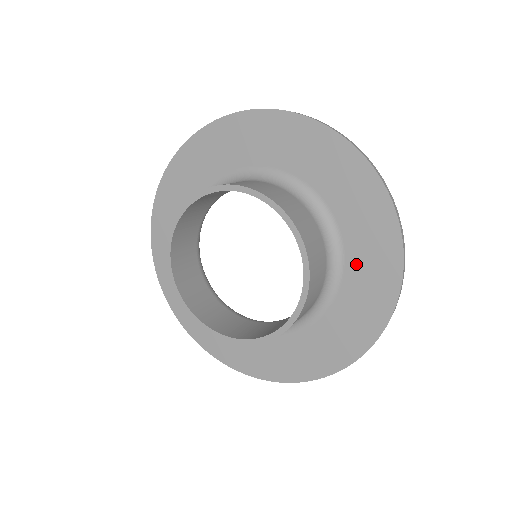
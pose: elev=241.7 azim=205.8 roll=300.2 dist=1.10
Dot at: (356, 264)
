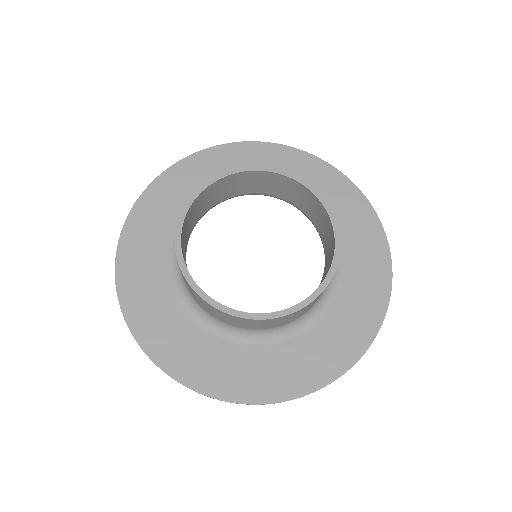
Dot at: (351, 253)
